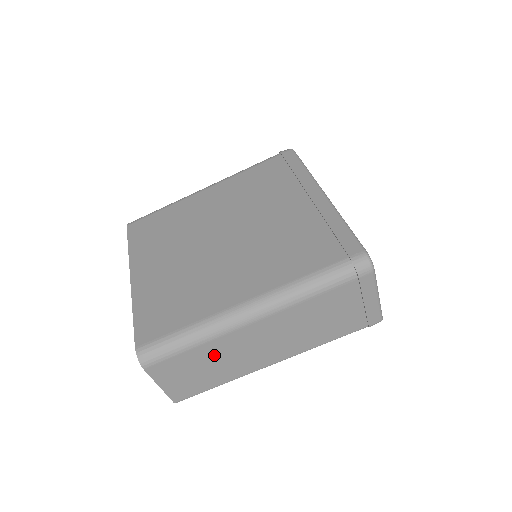
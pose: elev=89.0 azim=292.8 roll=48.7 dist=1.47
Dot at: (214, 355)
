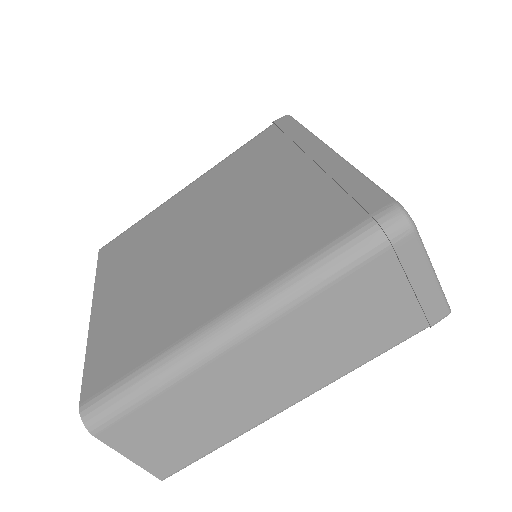
Dot at: (196, 401)
